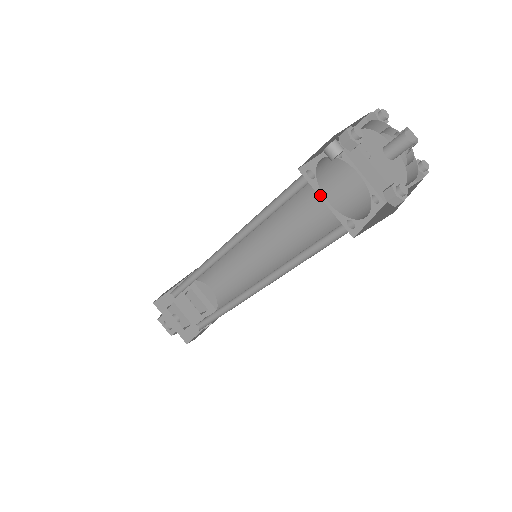
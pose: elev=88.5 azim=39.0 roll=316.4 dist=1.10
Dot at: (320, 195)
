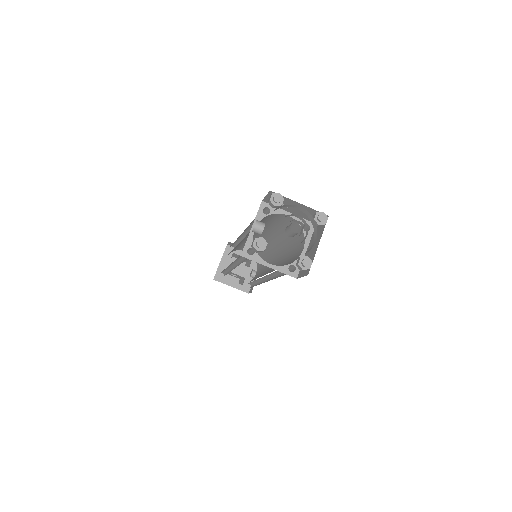
Dot at: (263, 263)
